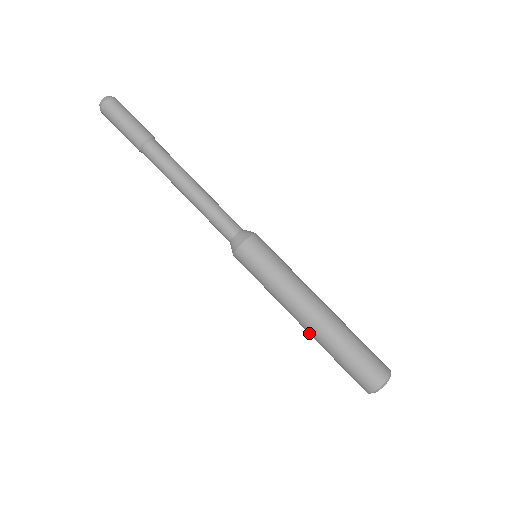
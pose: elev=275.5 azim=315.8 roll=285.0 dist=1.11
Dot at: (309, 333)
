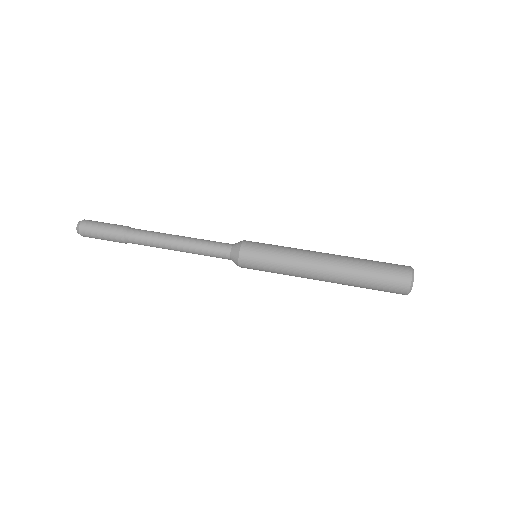
Dot at: (335, 269)
